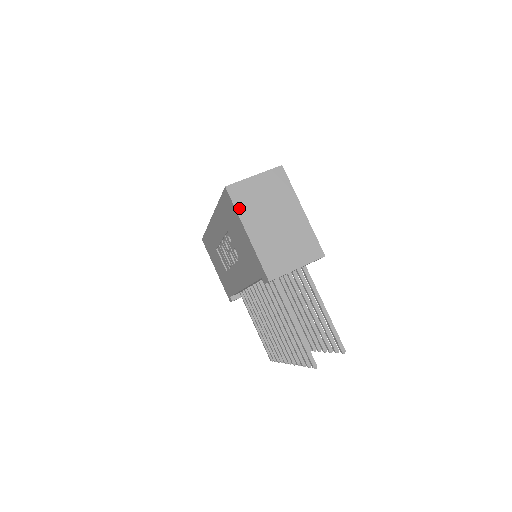
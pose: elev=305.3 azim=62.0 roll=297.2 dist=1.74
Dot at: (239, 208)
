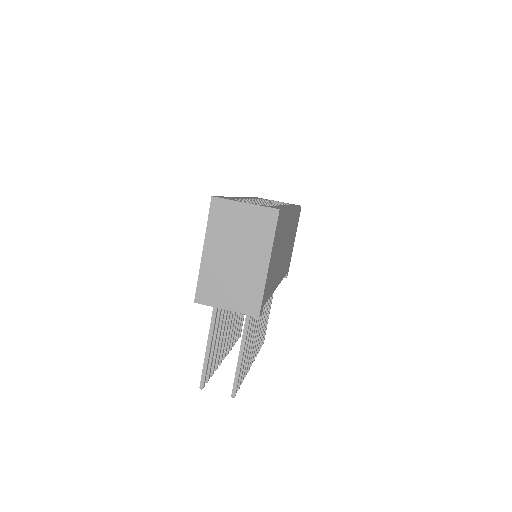
Dot at: (211, 224)
